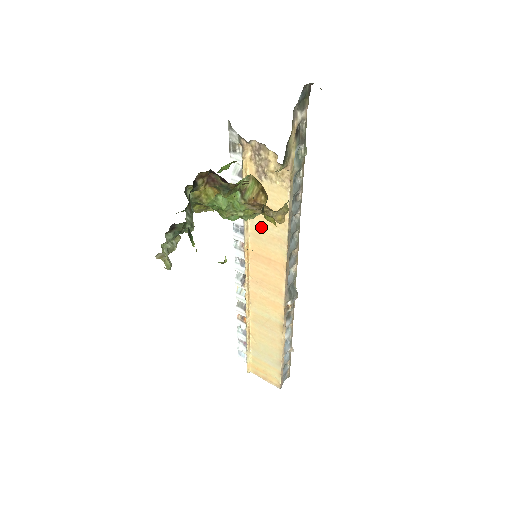
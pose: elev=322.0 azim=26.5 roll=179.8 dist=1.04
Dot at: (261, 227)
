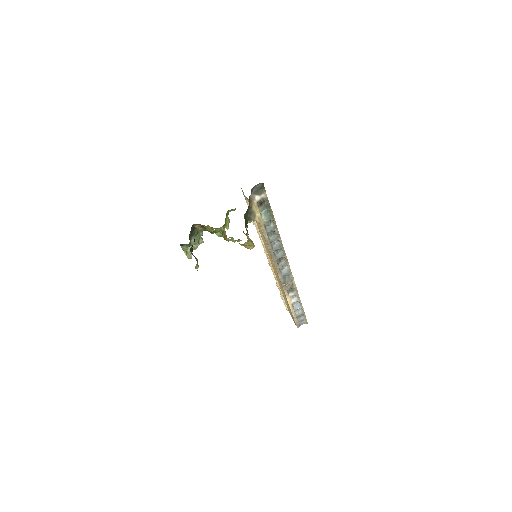
Dot at: (263, 240)
